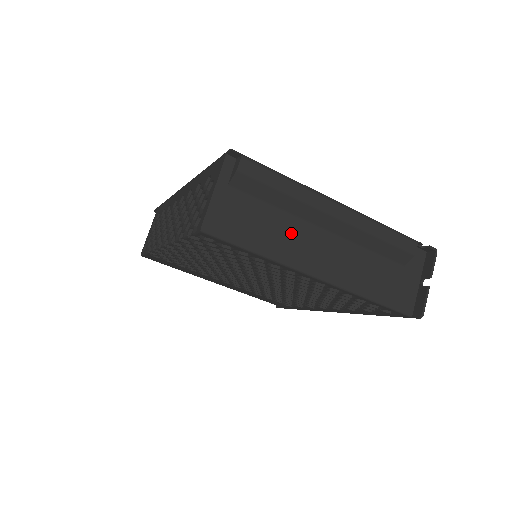
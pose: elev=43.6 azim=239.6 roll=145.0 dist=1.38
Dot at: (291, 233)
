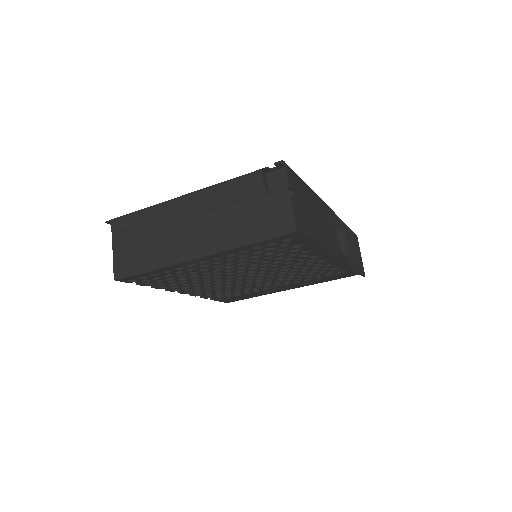
Dot at: (166, 241)
